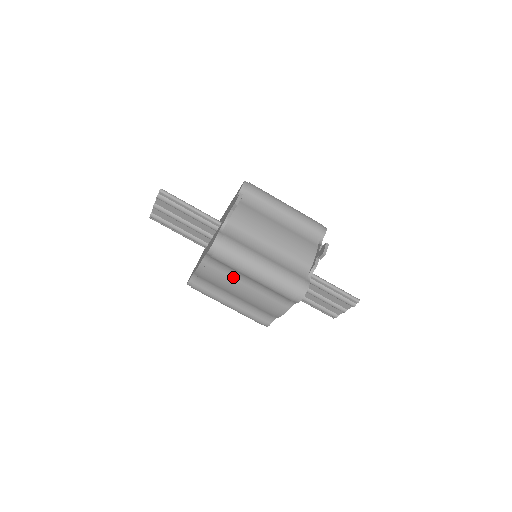
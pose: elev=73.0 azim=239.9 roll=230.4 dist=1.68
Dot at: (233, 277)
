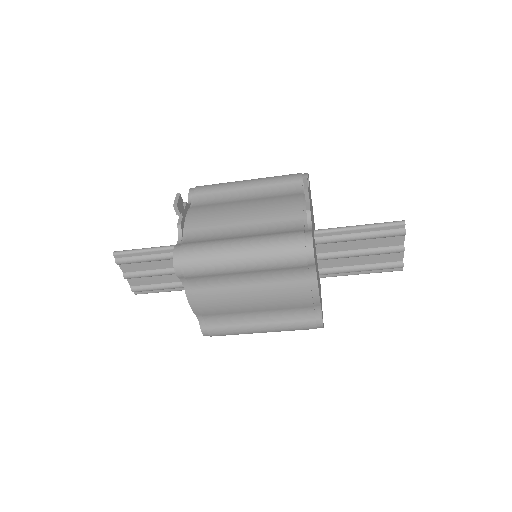
Dot at: (228, 287)
